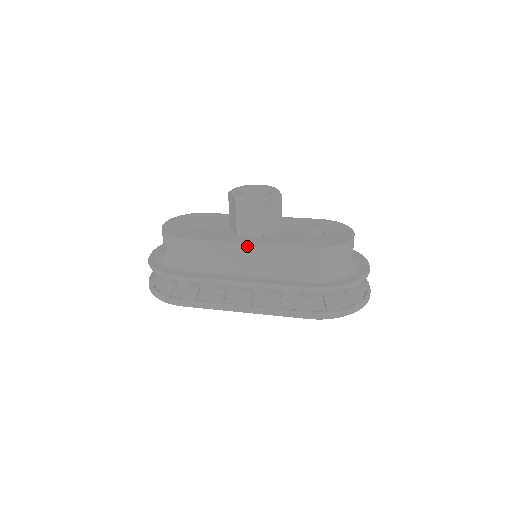
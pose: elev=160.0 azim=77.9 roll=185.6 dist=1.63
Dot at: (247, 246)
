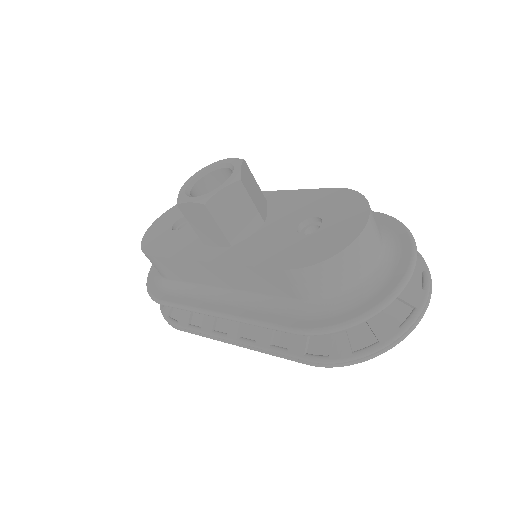
Dot at: (209, 265)
